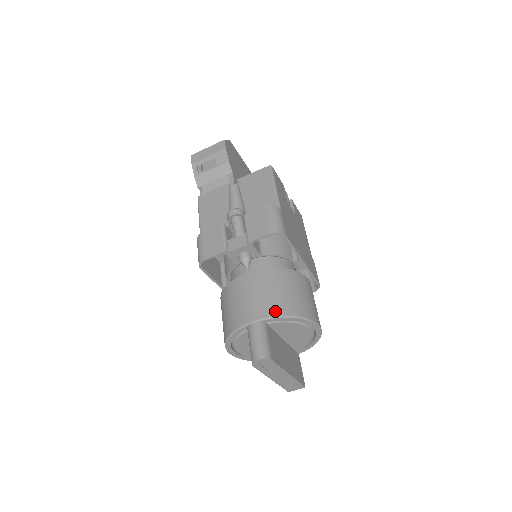
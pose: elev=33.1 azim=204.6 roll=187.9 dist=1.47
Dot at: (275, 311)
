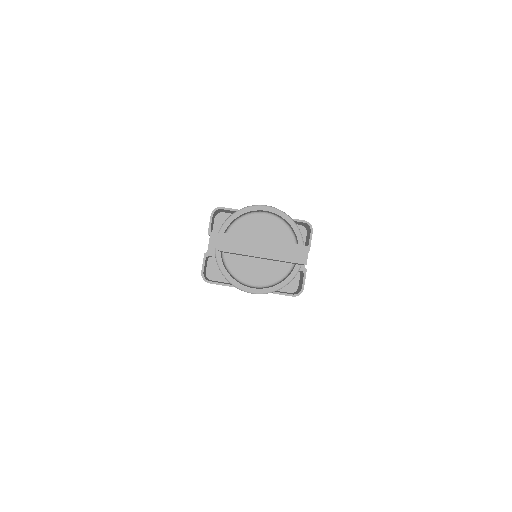
Dot at: (223, 224)
